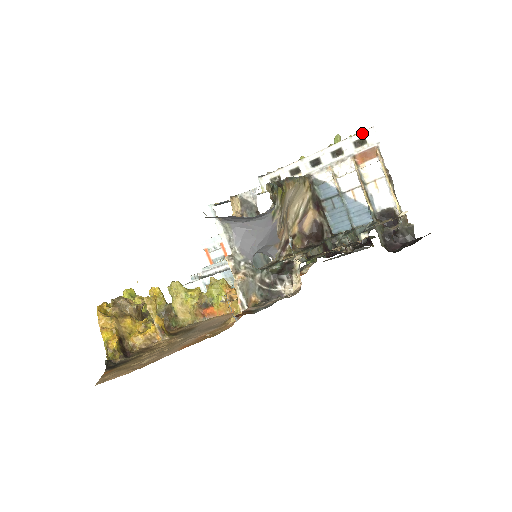
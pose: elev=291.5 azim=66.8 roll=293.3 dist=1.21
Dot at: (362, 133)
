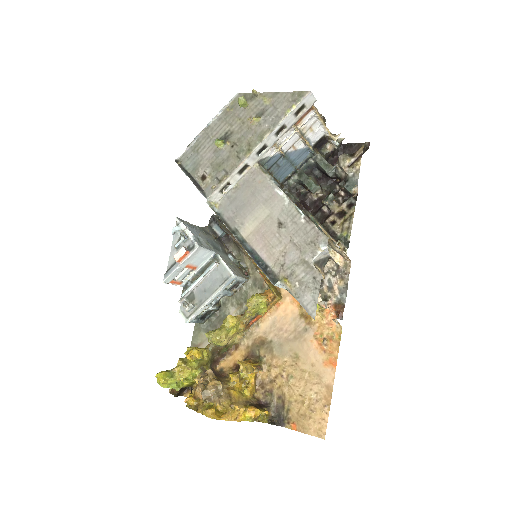
Dot at: (302, 102)
